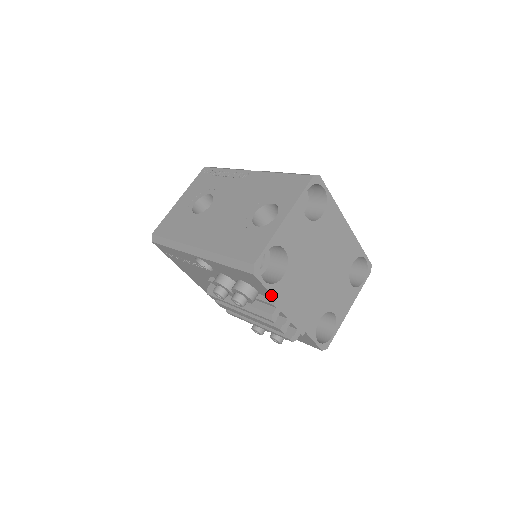
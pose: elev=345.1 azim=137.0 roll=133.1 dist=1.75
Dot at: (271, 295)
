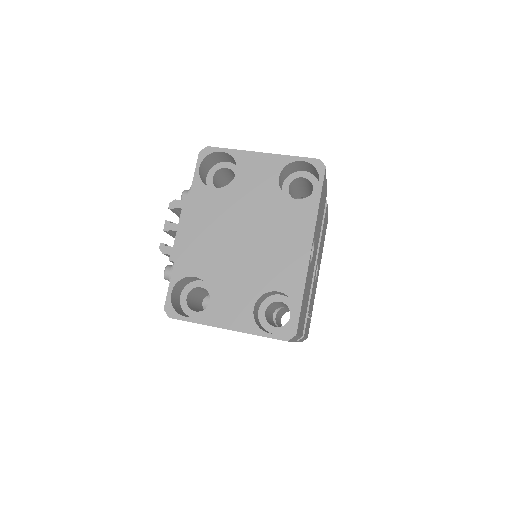
Dot at: (192, 188)
